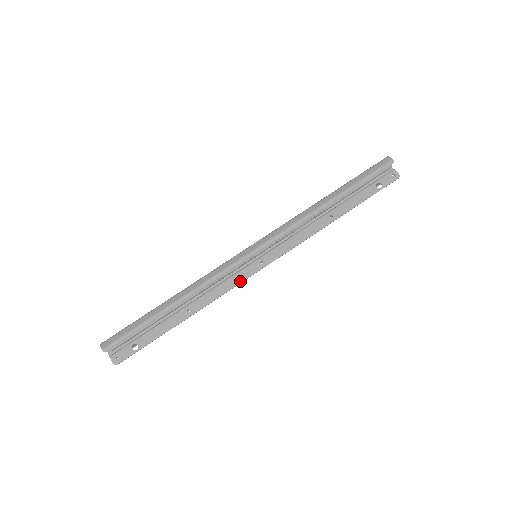
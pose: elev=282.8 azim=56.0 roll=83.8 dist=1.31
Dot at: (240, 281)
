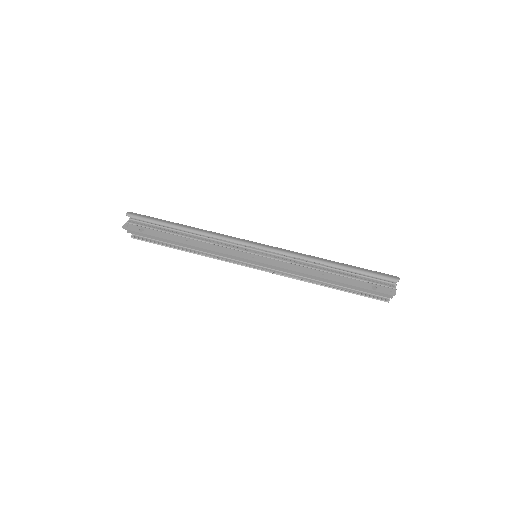
Dot at: (230, 254)
